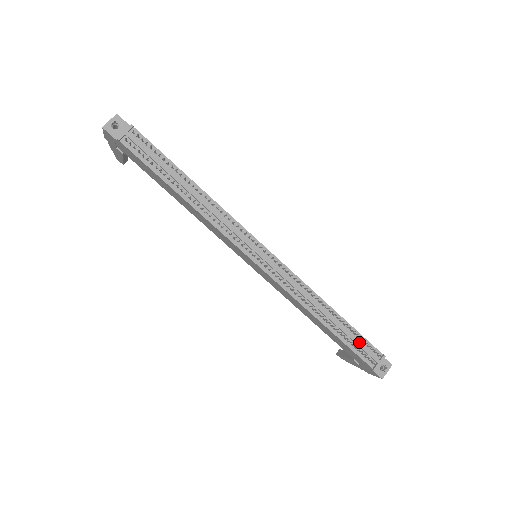
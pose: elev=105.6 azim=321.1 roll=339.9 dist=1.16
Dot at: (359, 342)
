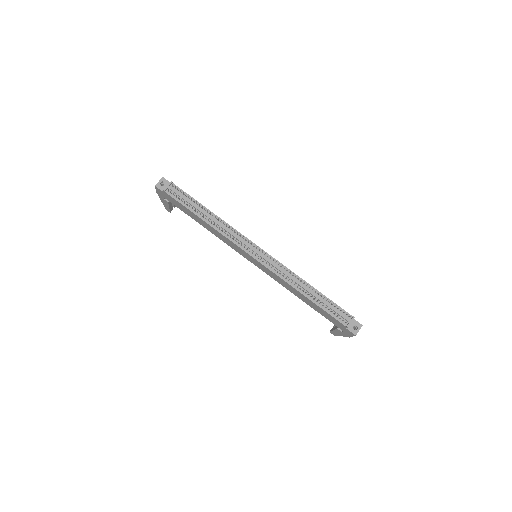
Dot at: (333, 308)
